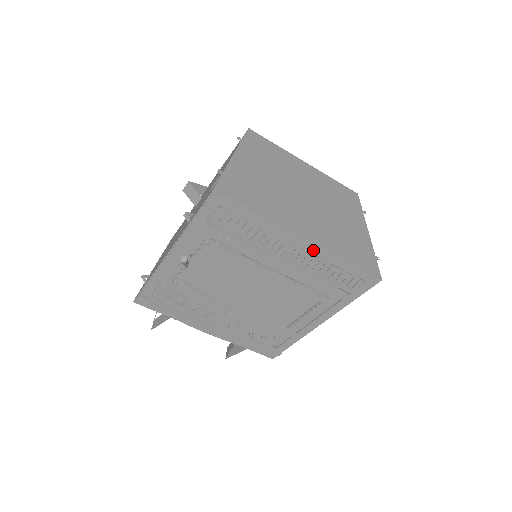
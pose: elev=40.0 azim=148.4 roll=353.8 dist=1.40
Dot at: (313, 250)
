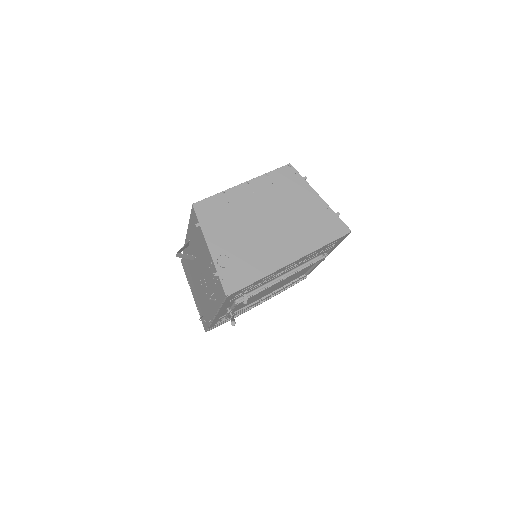
Dot at: (301, 259)
